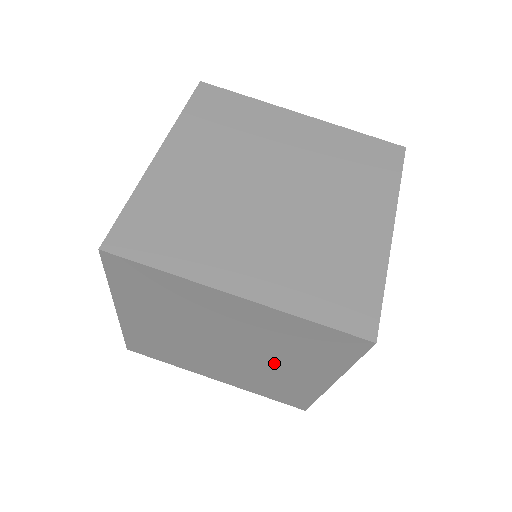
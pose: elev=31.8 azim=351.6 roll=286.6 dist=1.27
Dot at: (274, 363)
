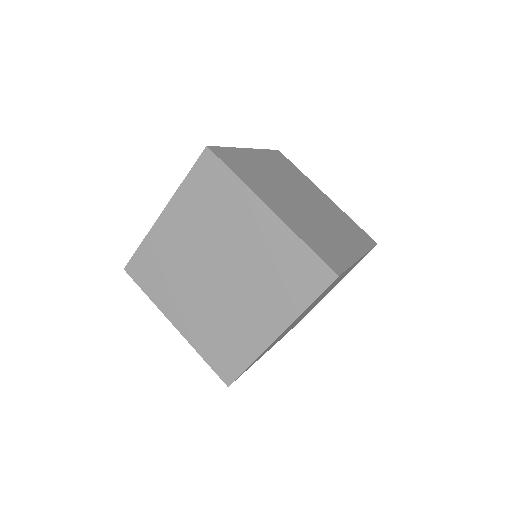
Dot at: occluded
